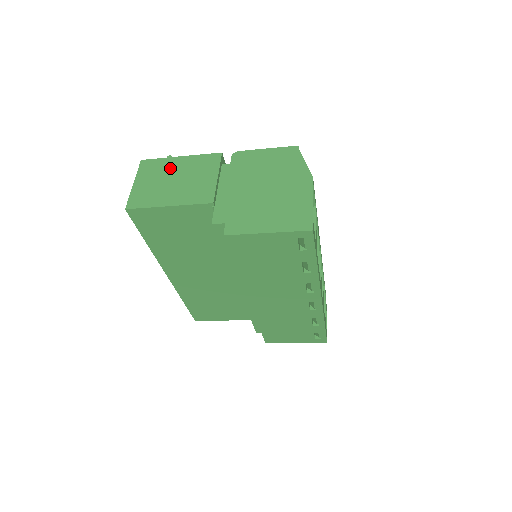
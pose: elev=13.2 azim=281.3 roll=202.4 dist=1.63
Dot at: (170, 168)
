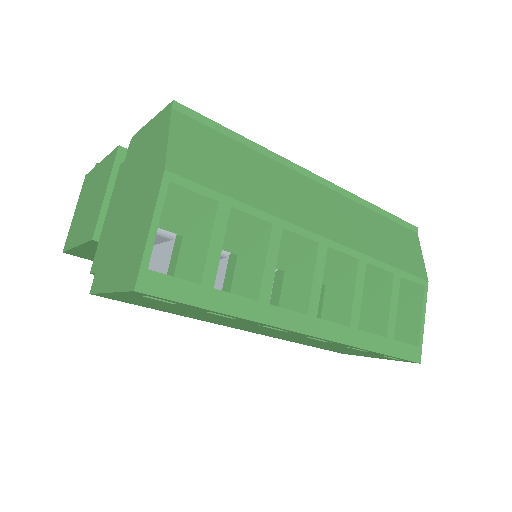
Dot at: (91, 184)
